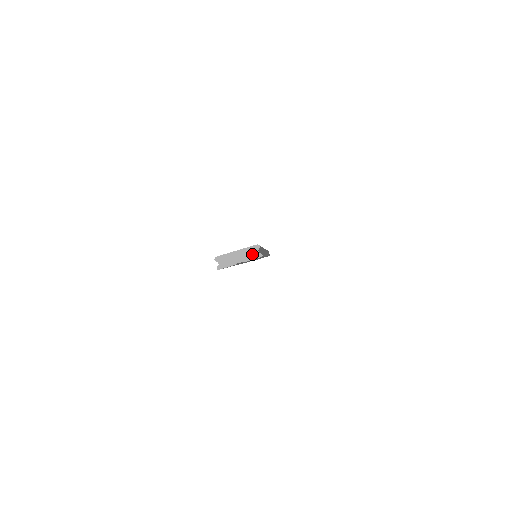
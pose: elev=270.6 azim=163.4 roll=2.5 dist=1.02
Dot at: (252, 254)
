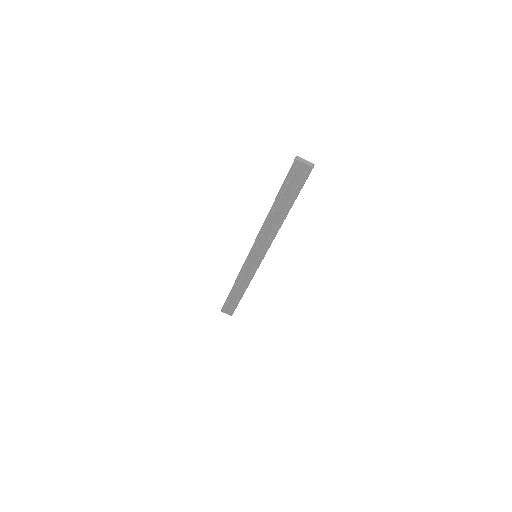
Dot at: (310, 164)
